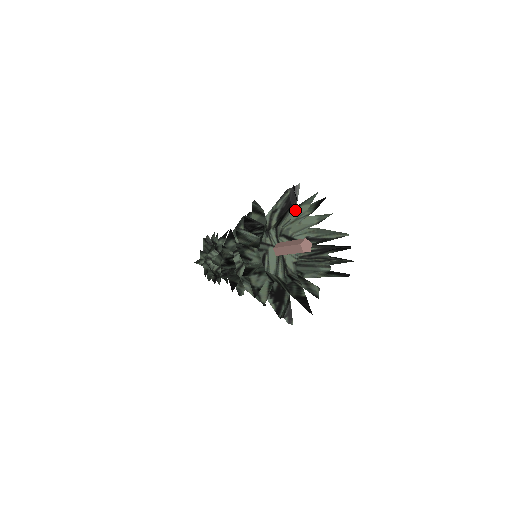
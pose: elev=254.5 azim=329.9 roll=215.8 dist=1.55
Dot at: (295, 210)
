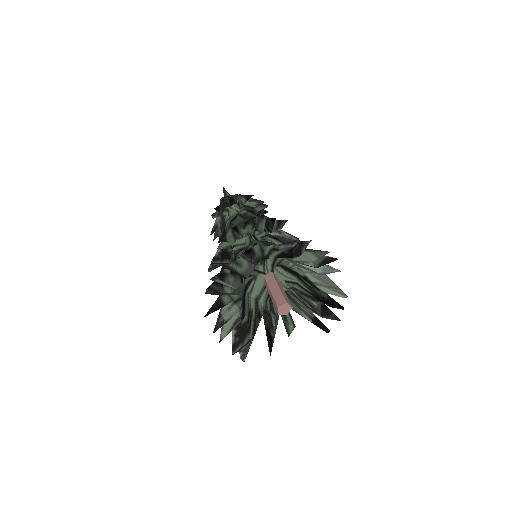
Dot at: occluded
